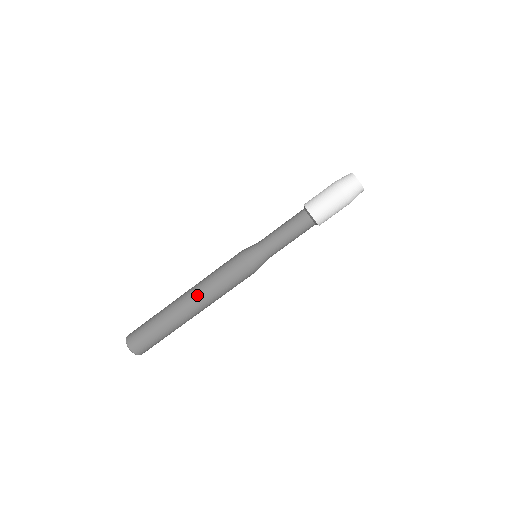
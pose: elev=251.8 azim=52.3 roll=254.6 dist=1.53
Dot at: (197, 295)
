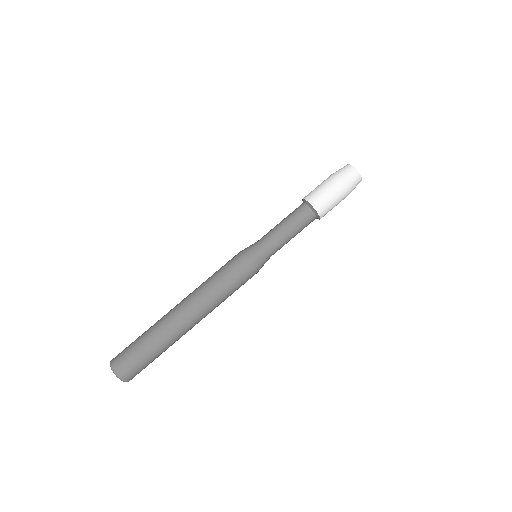
Dot at: (201, 310)
